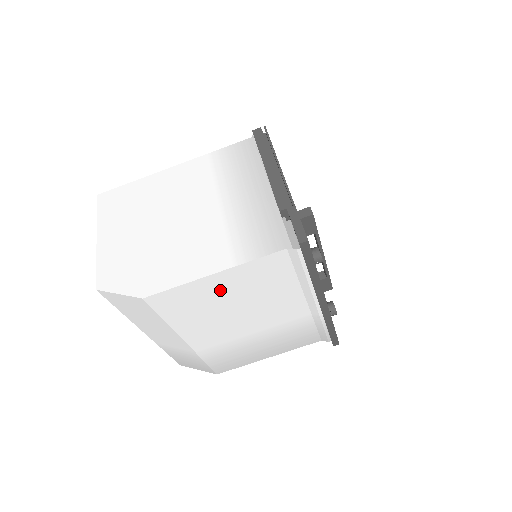
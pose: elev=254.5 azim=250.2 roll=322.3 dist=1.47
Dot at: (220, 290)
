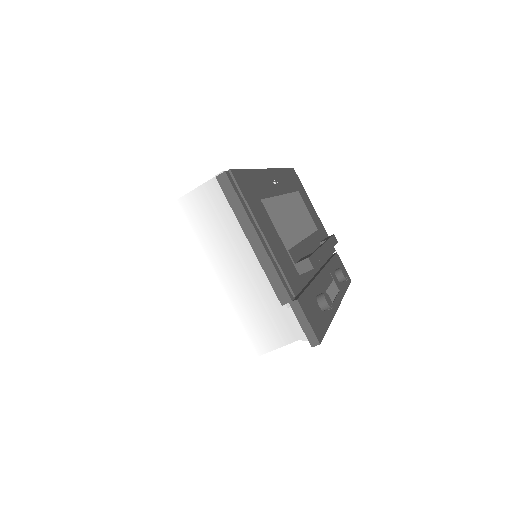
Dot at: occluded
